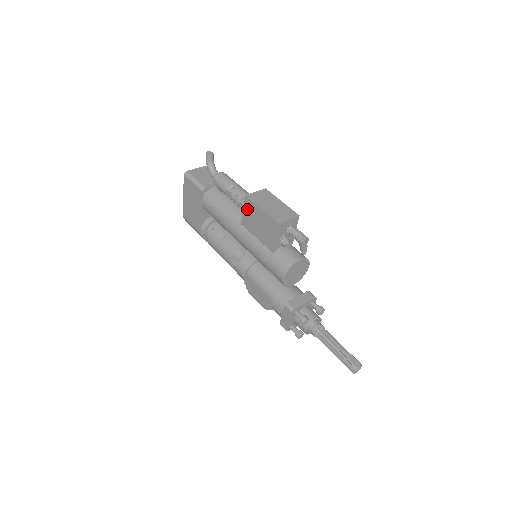
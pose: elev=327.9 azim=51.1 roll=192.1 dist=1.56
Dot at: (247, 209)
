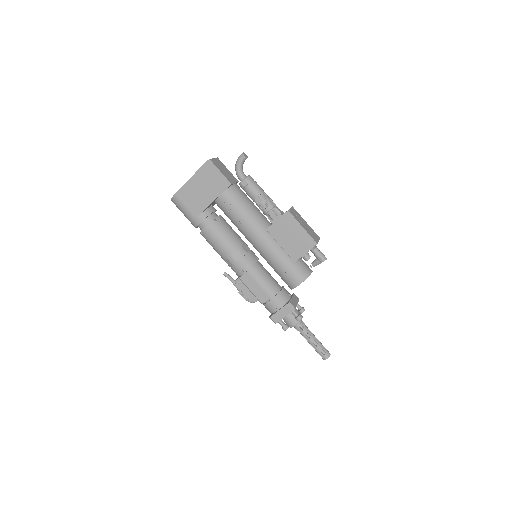
Dot at: (284, 221)
